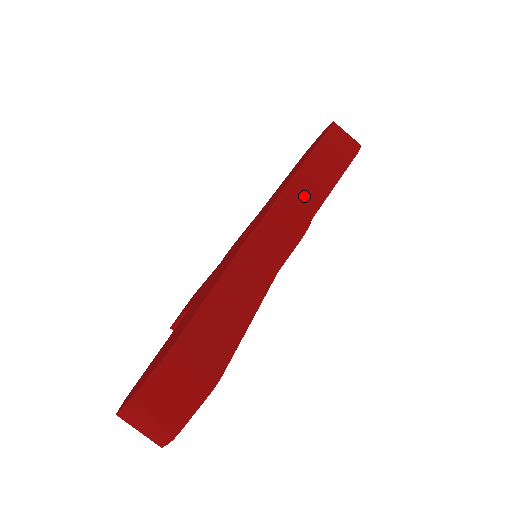
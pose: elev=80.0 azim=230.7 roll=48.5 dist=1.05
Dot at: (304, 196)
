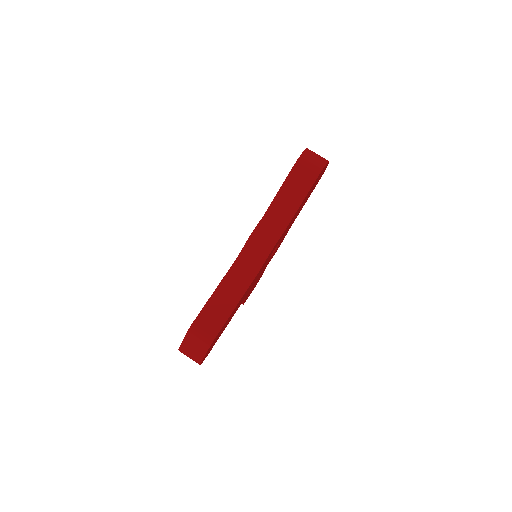
Dot at: (278, 218)
